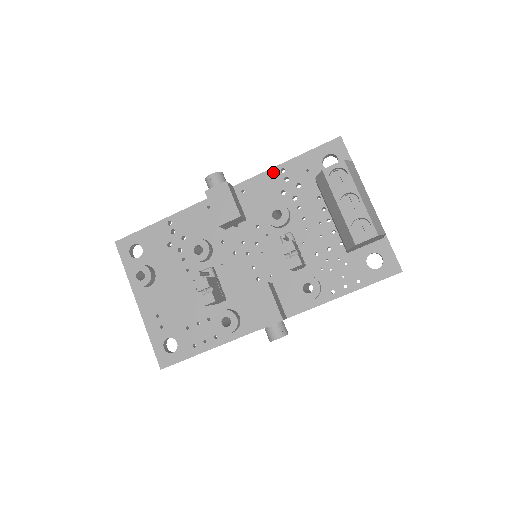
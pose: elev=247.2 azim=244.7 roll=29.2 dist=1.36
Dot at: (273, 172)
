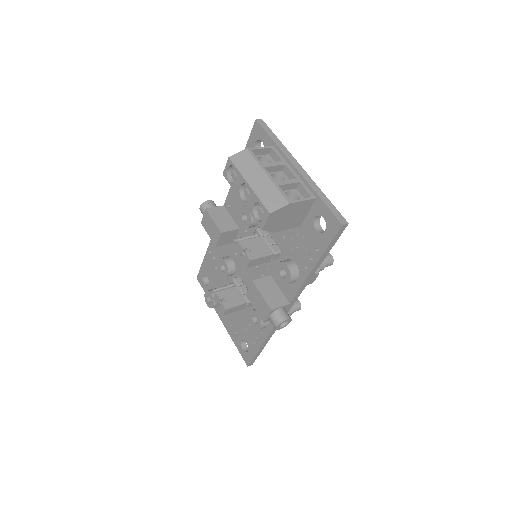
Dot at: occluded
